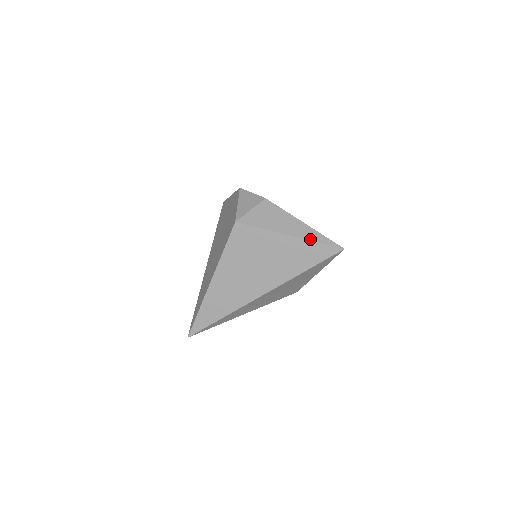
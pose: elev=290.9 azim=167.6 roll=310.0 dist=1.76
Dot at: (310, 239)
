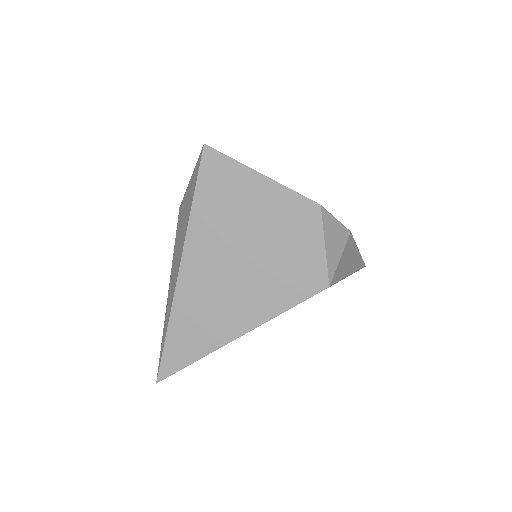
Dot at: (357, 270)
